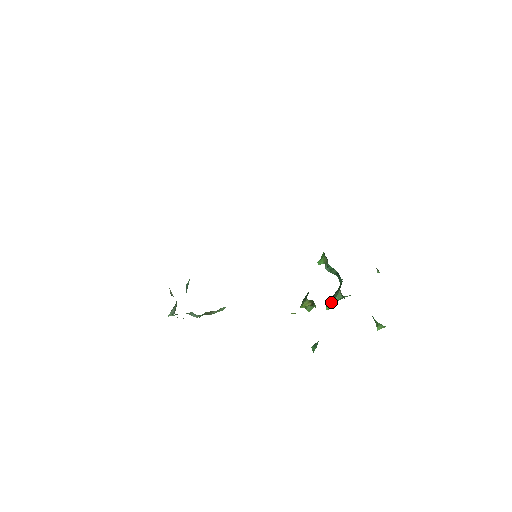
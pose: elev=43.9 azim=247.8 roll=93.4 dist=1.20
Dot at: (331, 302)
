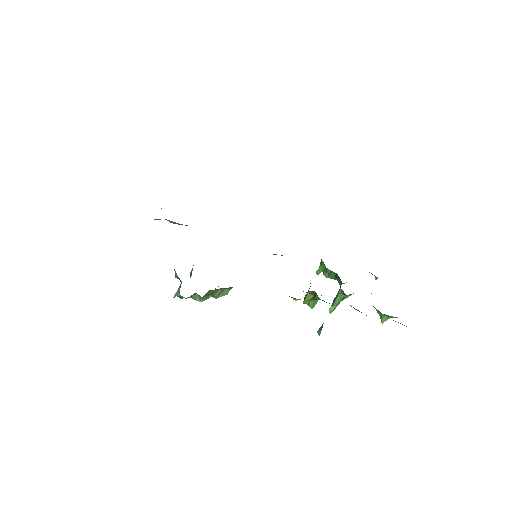
Dot at: (333, 304)
